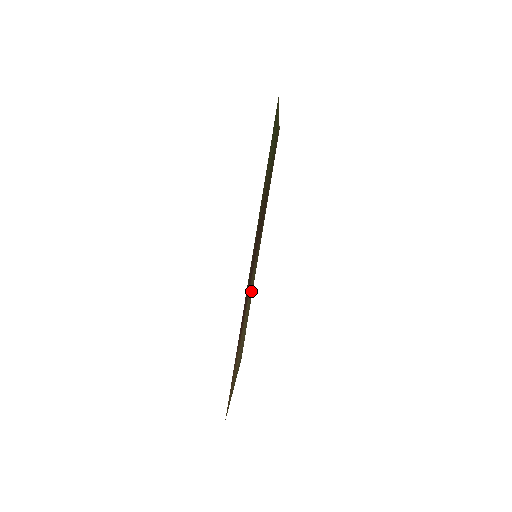
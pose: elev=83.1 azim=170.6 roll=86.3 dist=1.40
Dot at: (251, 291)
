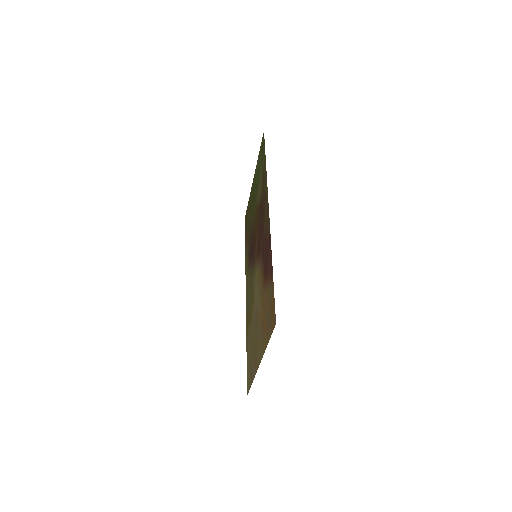
Dot at: (251, 306)
